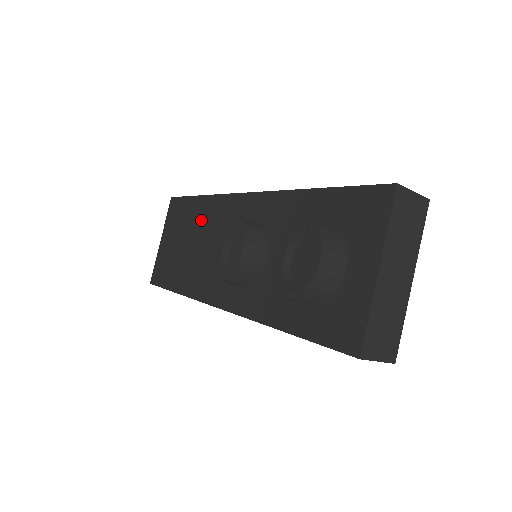
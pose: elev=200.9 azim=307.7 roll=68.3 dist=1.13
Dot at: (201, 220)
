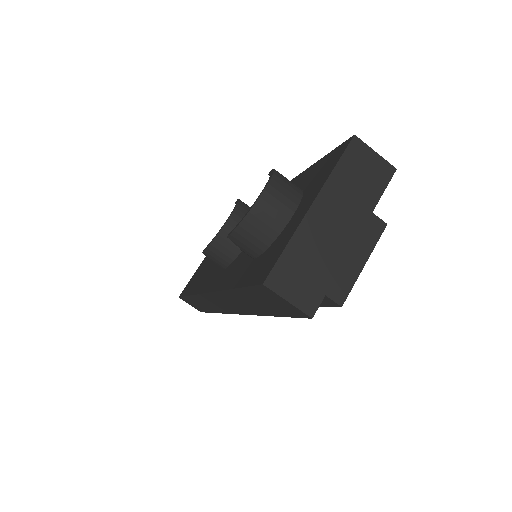
Dot at: occluded
